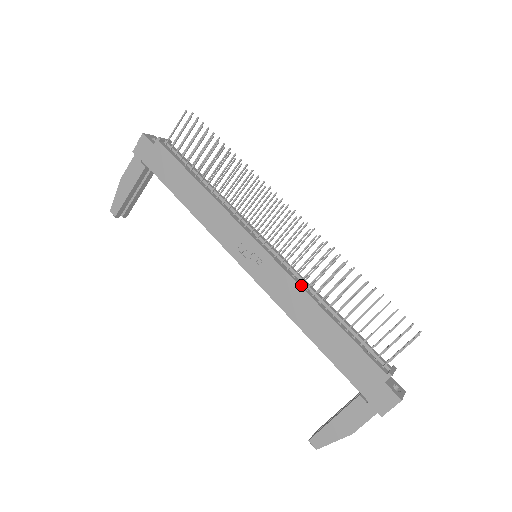
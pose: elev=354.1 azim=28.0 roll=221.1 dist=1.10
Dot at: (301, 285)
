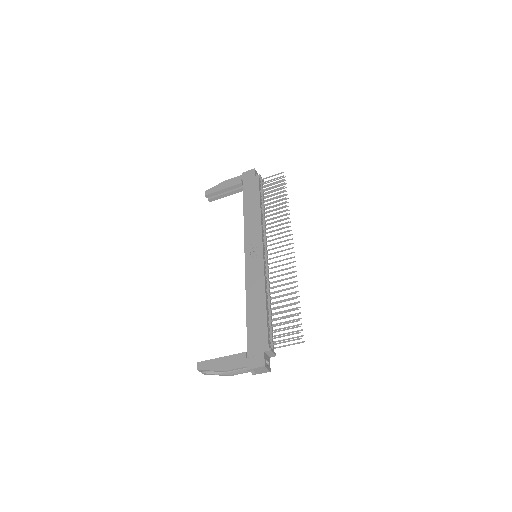
Dot at: (265, 280)
